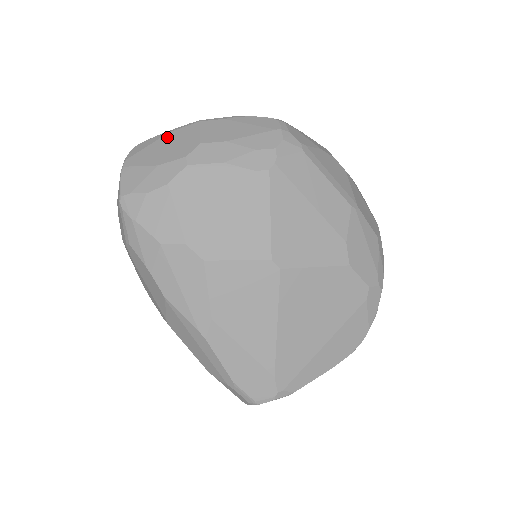
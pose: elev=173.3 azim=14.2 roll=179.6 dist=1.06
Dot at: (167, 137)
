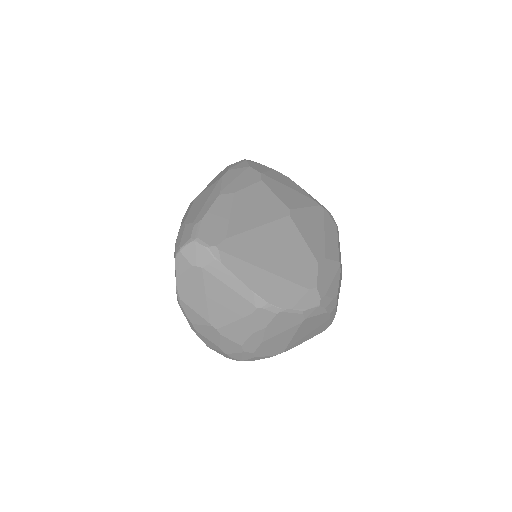
Dot at: occluded
